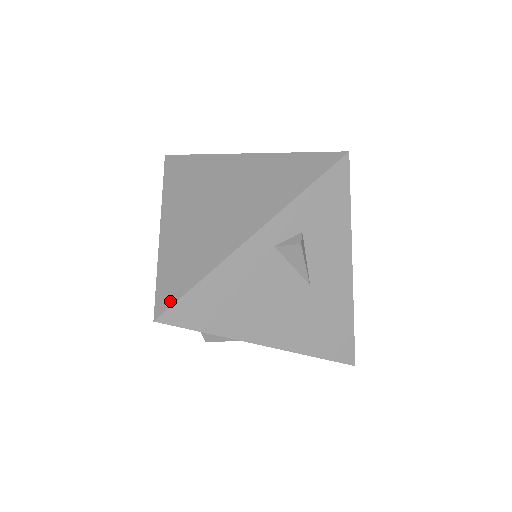
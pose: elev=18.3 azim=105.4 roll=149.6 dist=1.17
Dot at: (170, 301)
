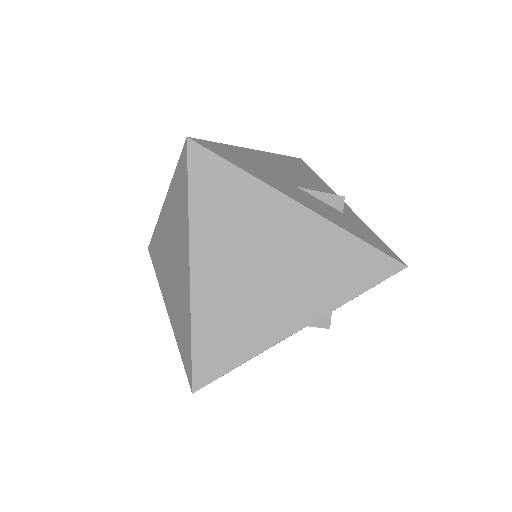
Dot at: (209, 377)
